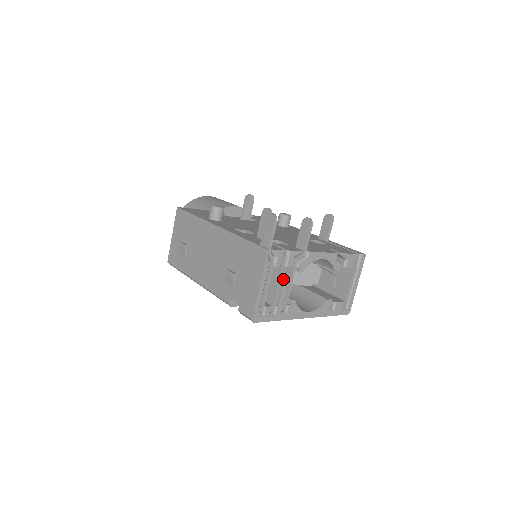
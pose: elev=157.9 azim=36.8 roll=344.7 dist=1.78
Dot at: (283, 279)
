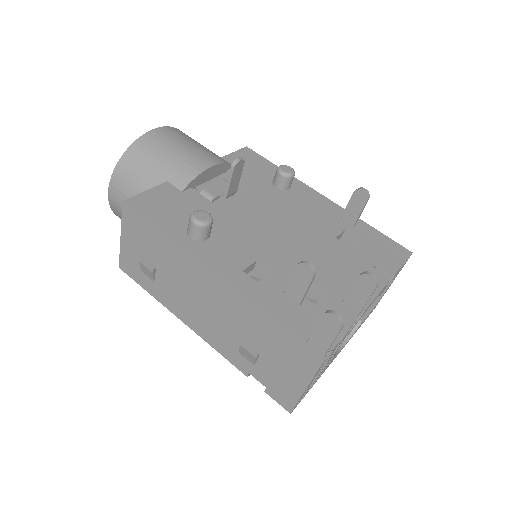
Dot at: occluded
